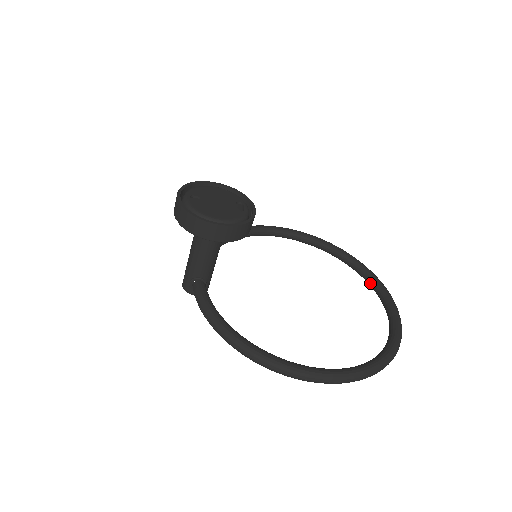
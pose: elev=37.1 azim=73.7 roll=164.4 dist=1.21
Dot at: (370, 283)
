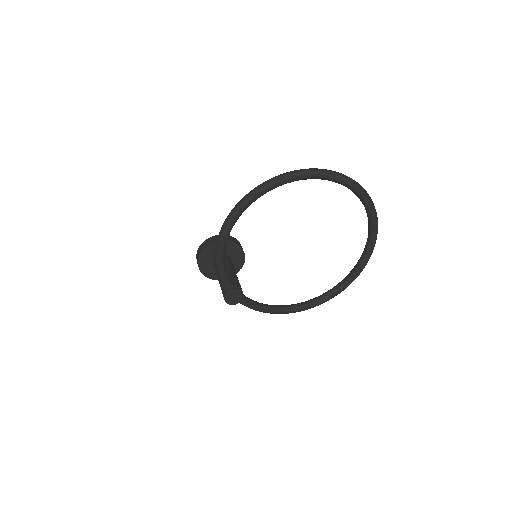
Dot at: (369, 229)
